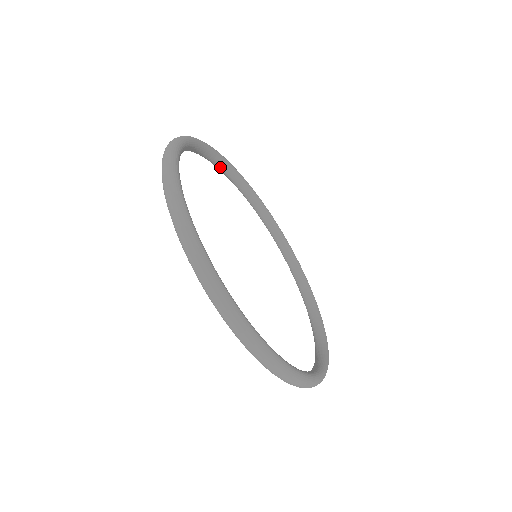
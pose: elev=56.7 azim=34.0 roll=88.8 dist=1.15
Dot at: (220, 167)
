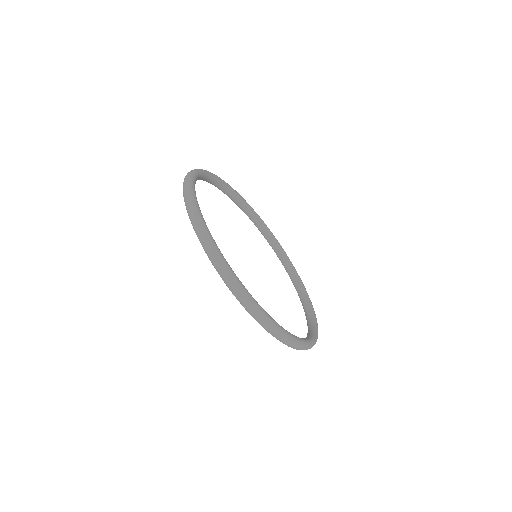
Dot at: (221, 189)
